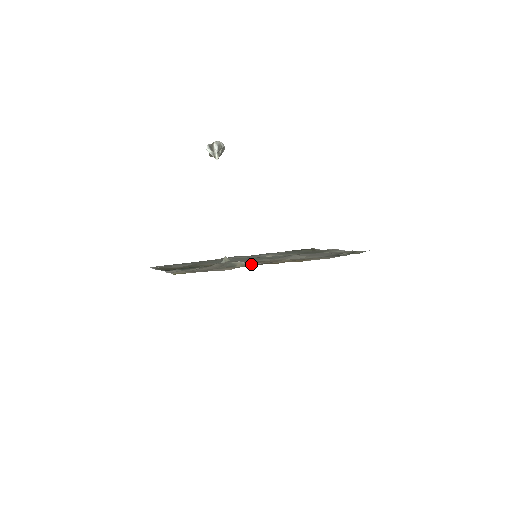
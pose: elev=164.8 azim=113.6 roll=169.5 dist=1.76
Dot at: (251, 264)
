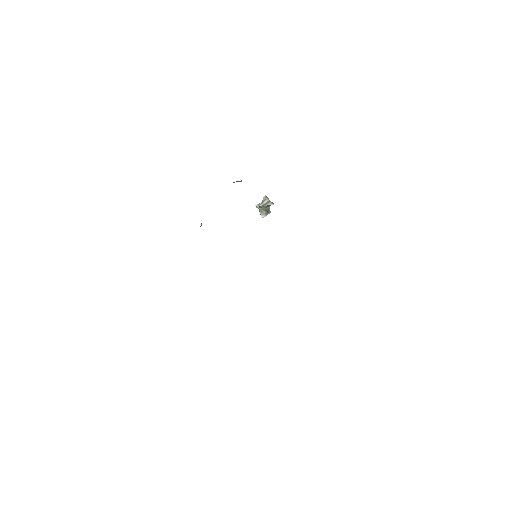
Dot at: occluded
